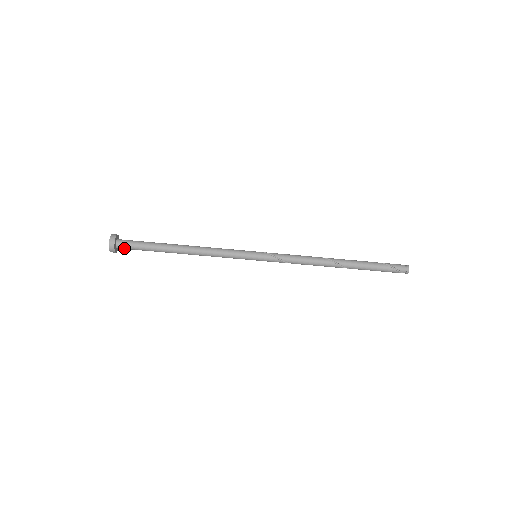
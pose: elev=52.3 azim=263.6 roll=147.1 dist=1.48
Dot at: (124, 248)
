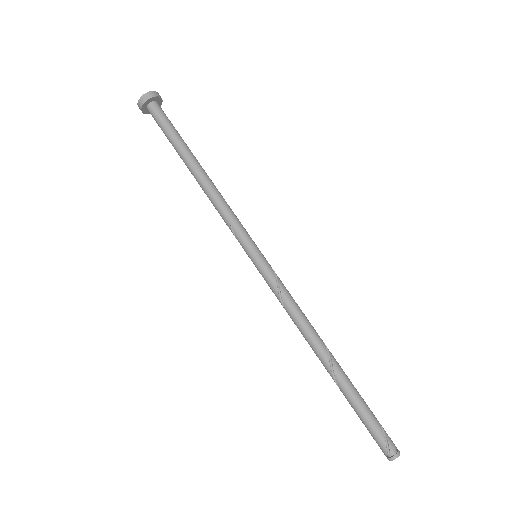
Dot at: (154, 112)
